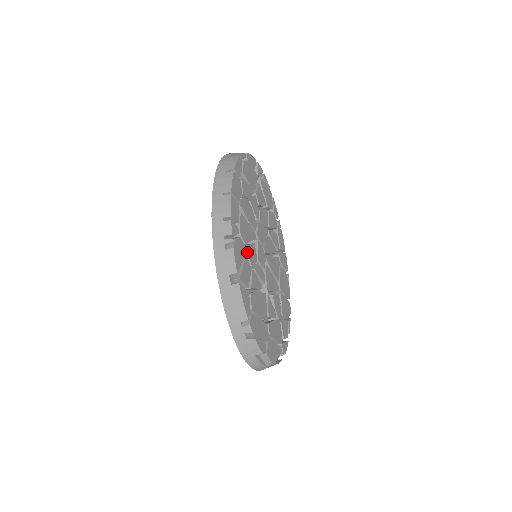
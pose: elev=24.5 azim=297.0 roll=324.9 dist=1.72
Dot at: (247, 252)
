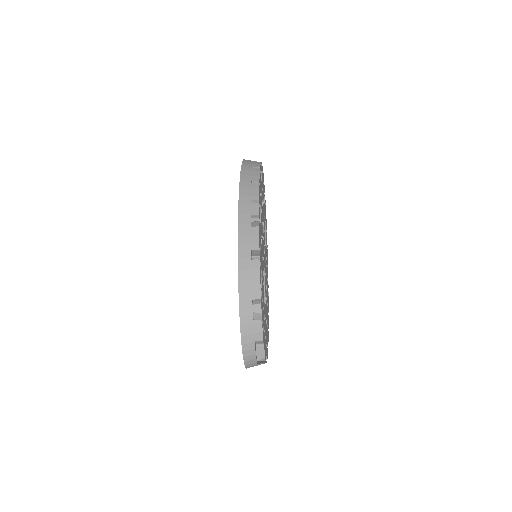
Dot at: (261, 241)
